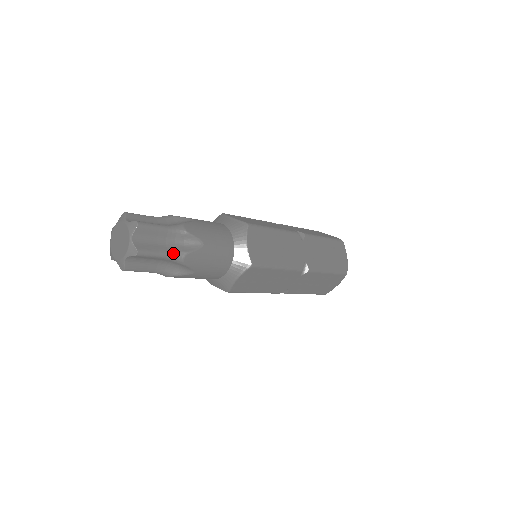
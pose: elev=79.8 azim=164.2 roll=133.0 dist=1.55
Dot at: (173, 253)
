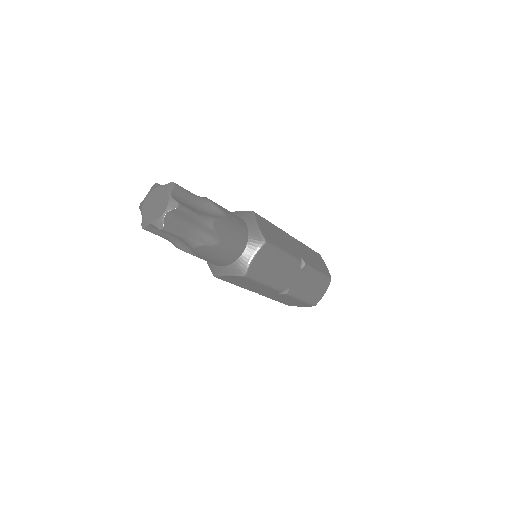
Dot at: (191, 239)
